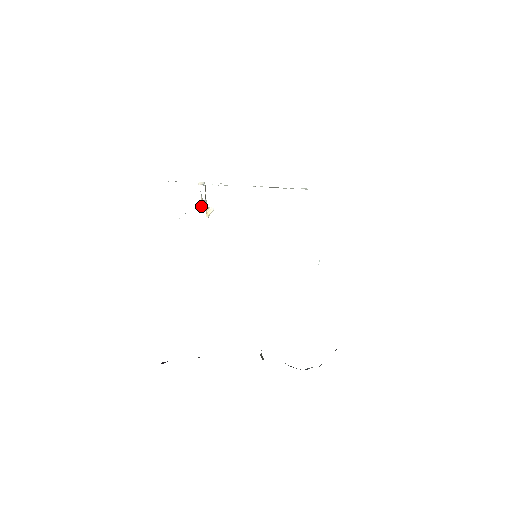
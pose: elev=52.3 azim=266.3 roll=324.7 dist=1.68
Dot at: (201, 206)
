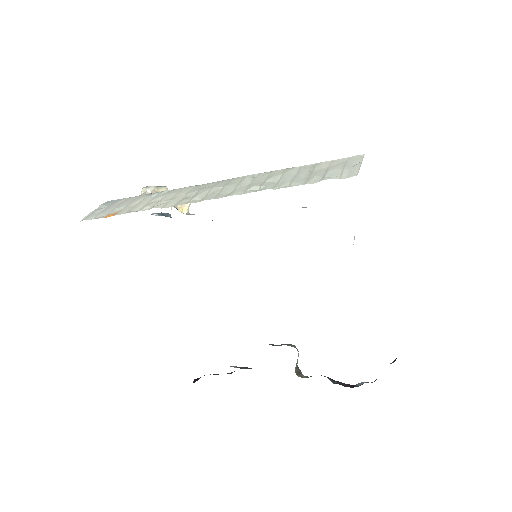
Dot at: occluded
